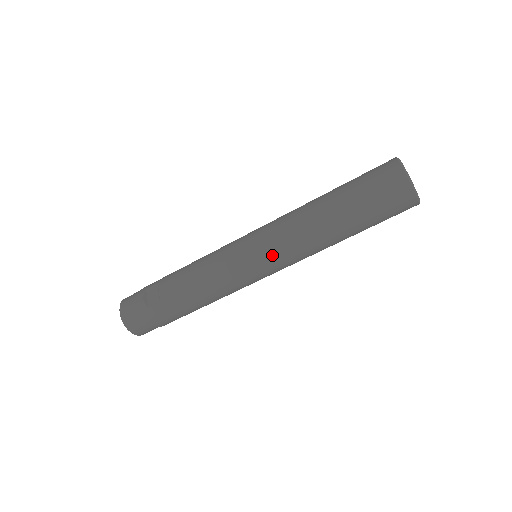
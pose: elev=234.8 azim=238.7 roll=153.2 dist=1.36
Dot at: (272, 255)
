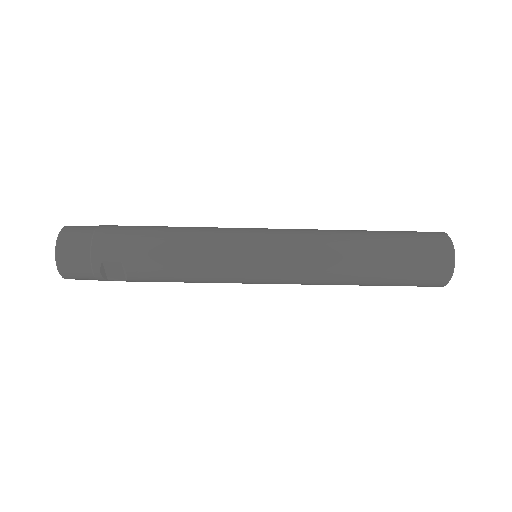
Dot at: occluded
